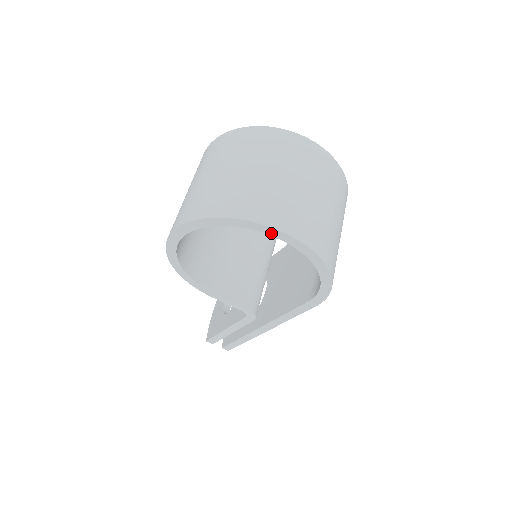
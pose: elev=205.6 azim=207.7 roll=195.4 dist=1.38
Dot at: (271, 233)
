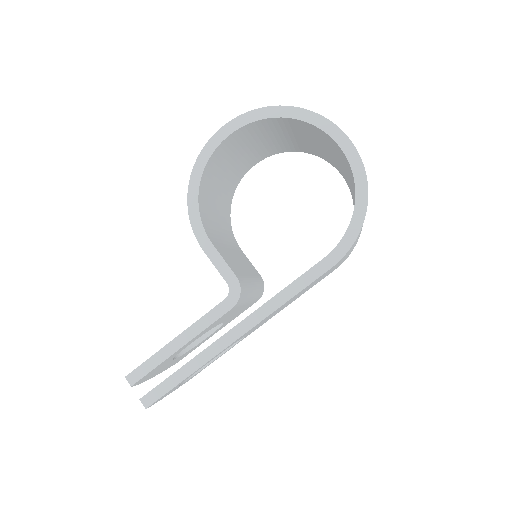
Dot at: (329, 130)
